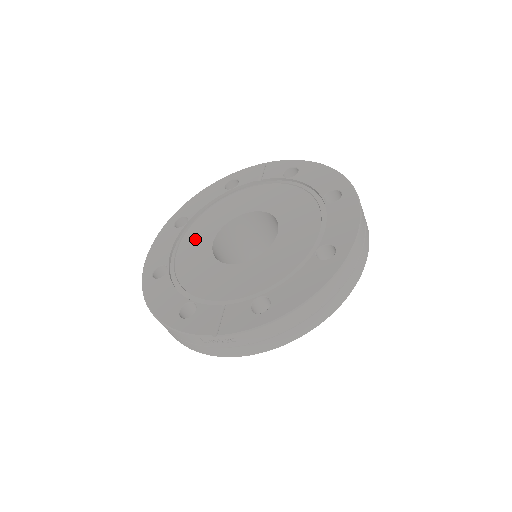
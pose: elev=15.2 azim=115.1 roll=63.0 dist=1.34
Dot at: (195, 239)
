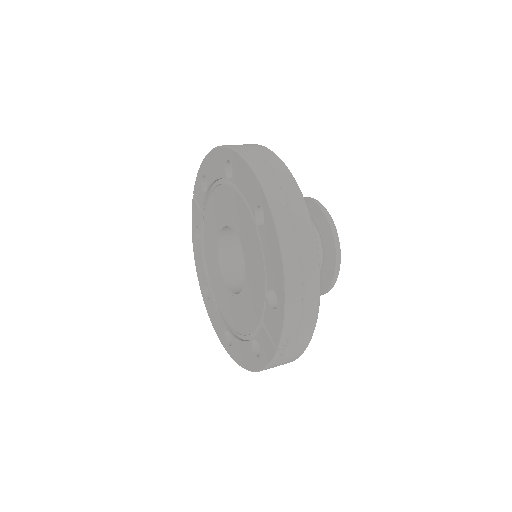
Dot at: (220, 294)
